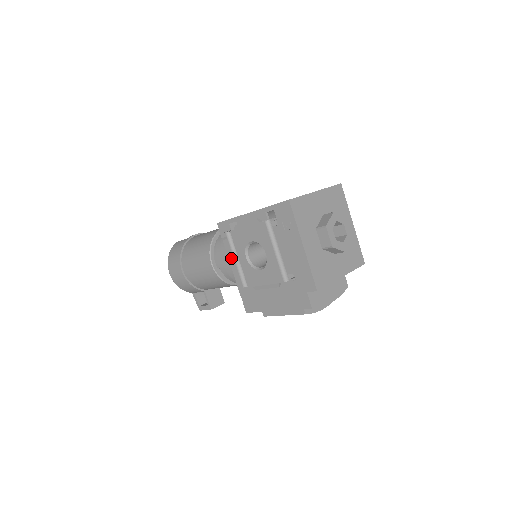
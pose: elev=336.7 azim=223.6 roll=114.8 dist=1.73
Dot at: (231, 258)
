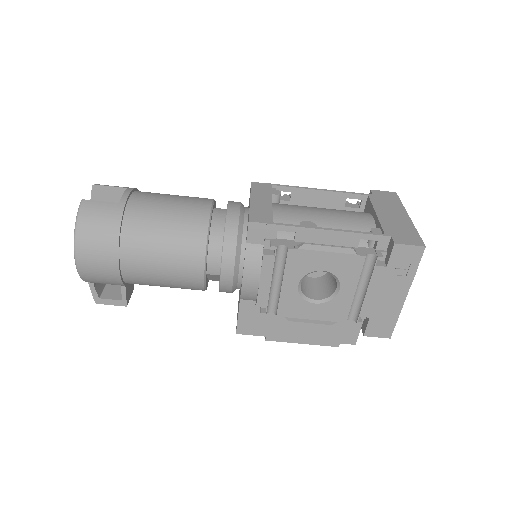
Dot at: (266, 279)
